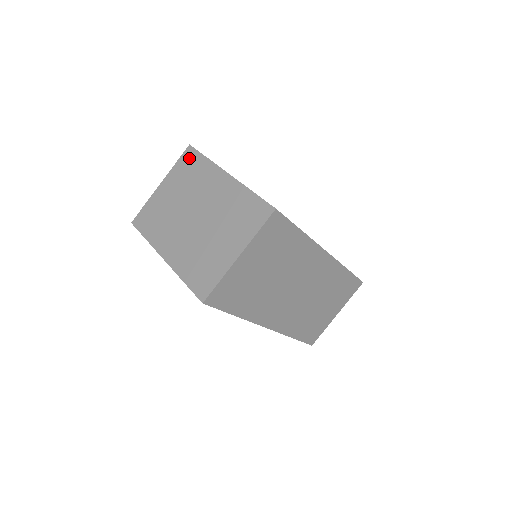
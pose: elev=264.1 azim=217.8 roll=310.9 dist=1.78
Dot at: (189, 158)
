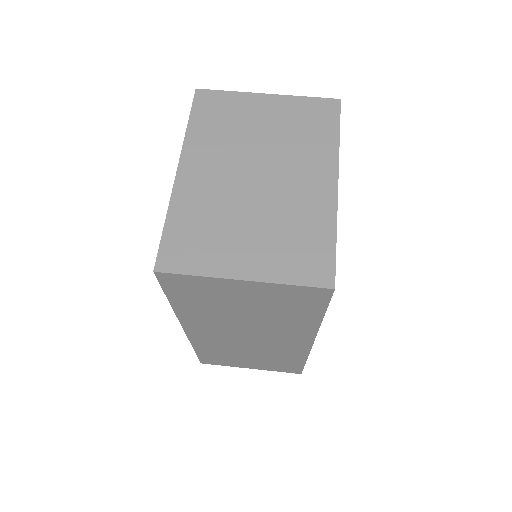
Dot at: (324, 111)
